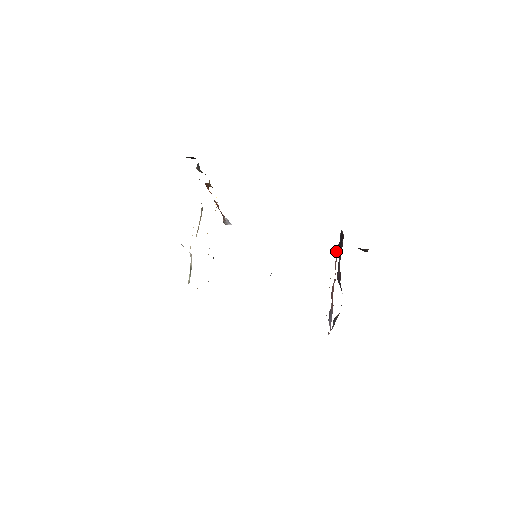
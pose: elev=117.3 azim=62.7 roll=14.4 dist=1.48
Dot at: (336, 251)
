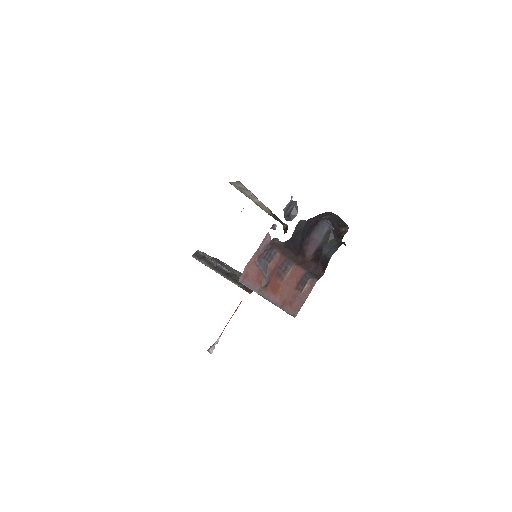
Dot at: (304, 287)
